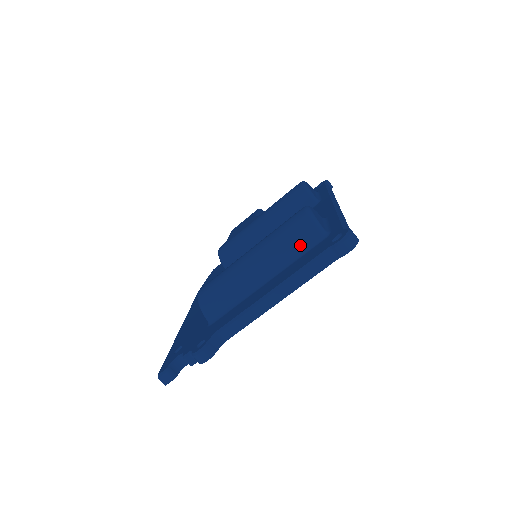
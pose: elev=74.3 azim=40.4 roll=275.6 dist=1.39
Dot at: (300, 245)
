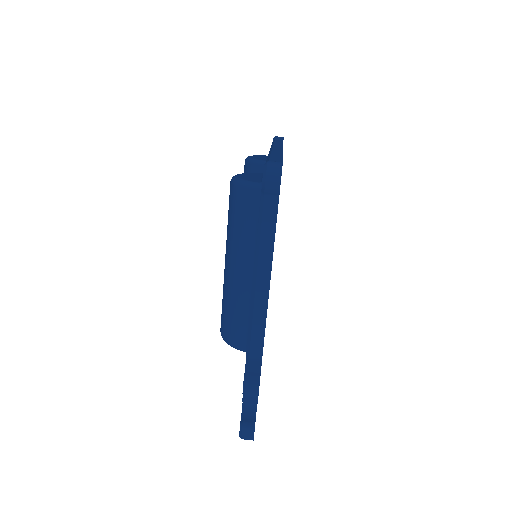
Dot at: (250, 216)
